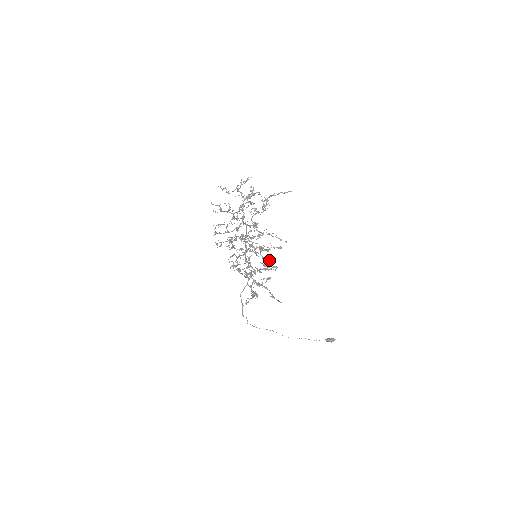
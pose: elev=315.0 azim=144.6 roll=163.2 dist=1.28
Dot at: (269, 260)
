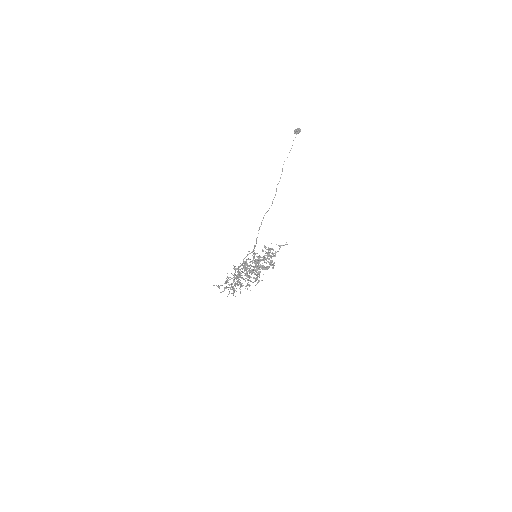
Dot at: occluded
